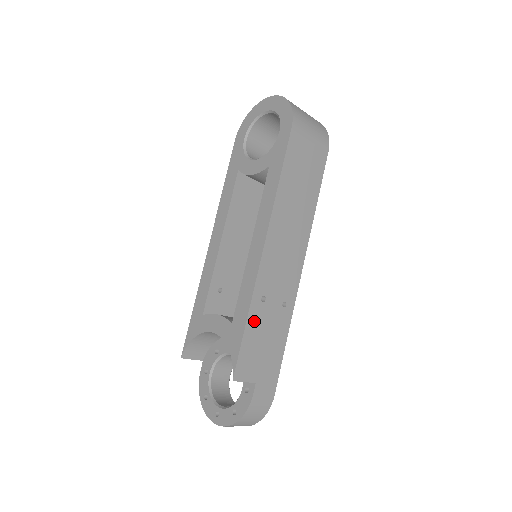
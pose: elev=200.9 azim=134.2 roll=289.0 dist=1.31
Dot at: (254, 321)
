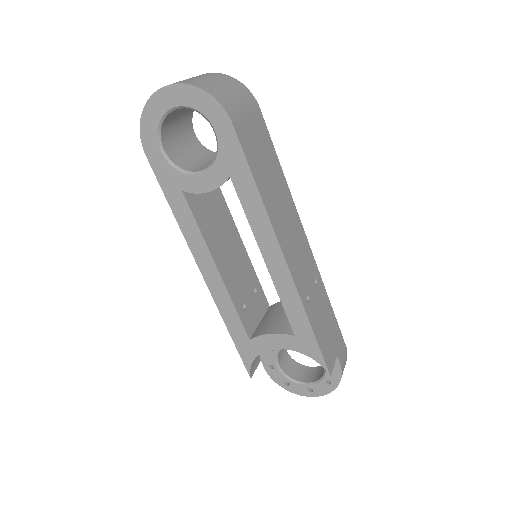
Dot at: (314, 322)
